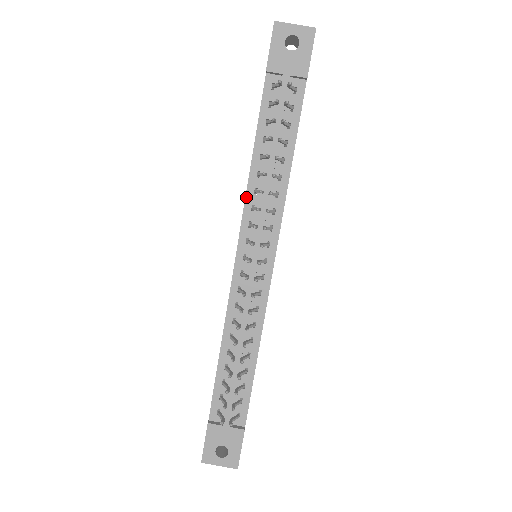
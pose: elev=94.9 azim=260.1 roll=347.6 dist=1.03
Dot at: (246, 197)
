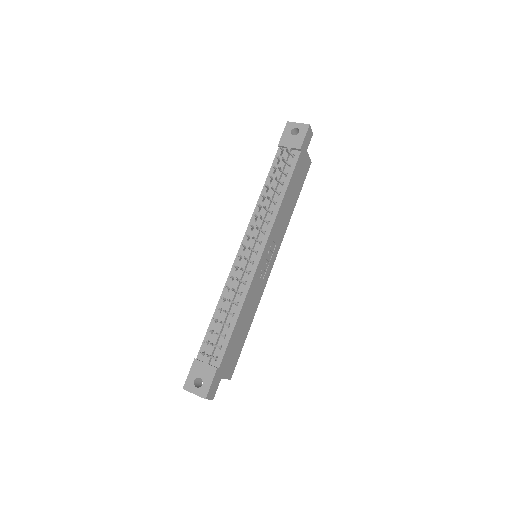
Dot at: (253, 213)
